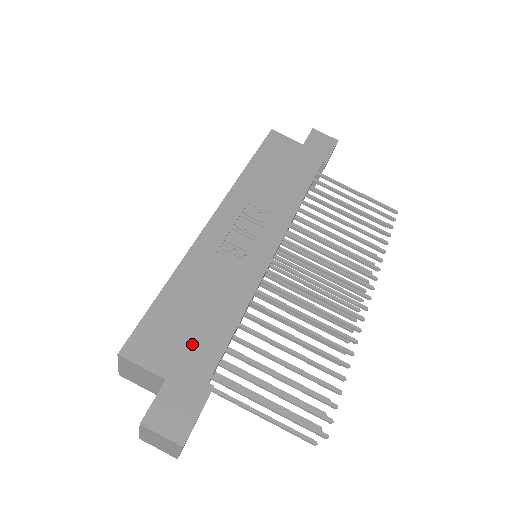
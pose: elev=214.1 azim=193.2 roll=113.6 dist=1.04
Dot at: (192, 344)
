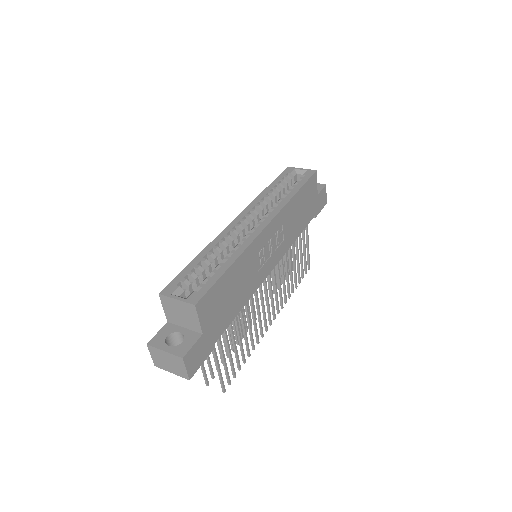
Dot at: (221, 316)
